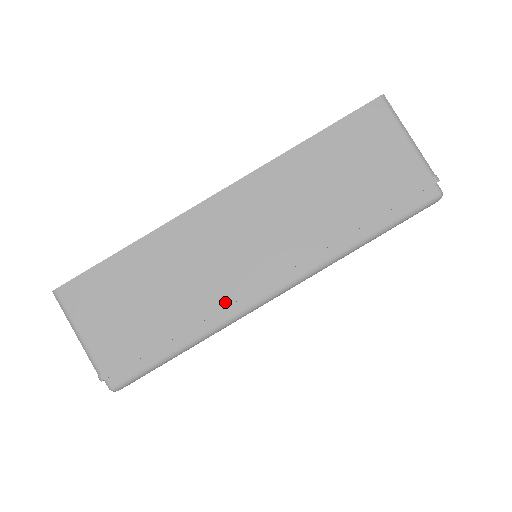
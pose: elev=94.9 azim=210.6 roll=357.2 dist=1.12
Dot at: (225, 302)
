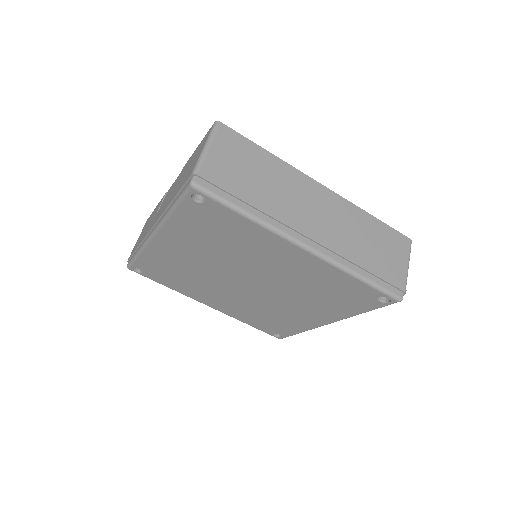
Dot at: (284, 220)
